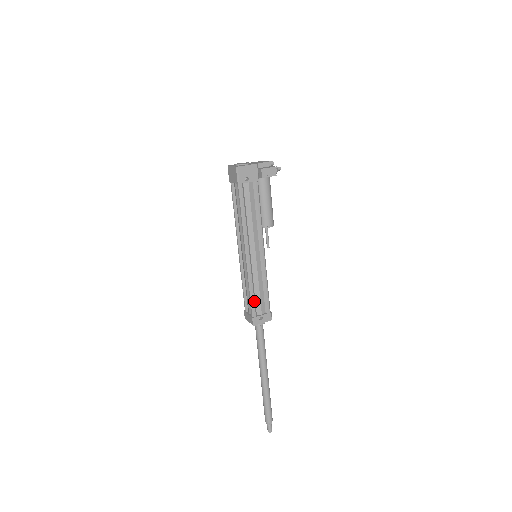
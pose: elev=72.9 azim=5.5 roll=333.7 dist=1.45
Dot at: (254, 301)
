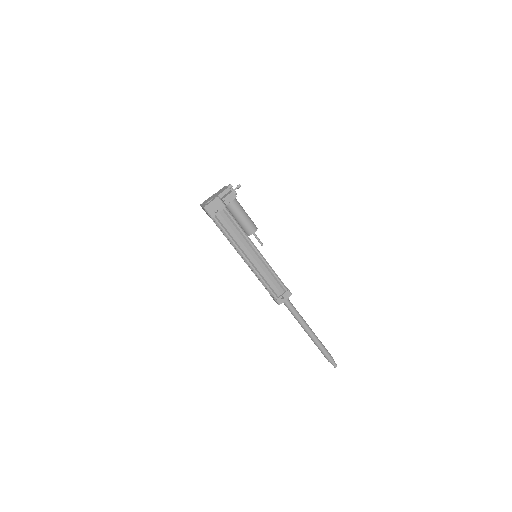
Dot at: (270, 289)
